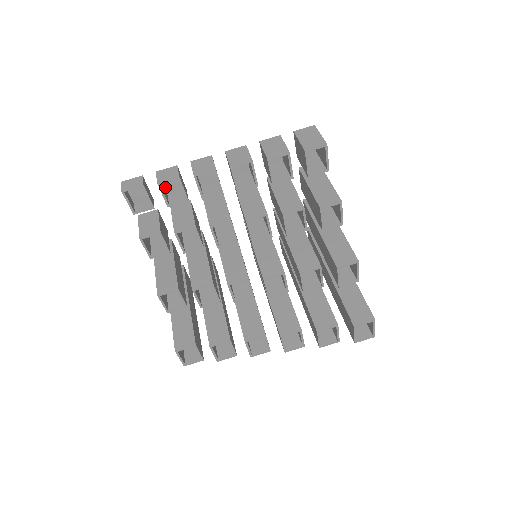
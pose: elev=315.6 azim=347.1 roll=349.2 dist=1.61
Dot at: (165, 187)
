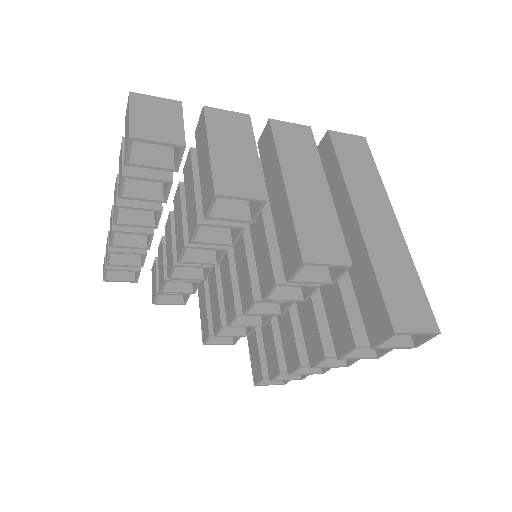
Dot at: occluded
